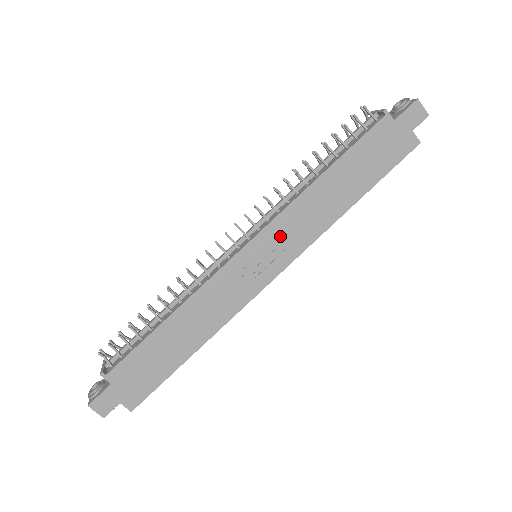
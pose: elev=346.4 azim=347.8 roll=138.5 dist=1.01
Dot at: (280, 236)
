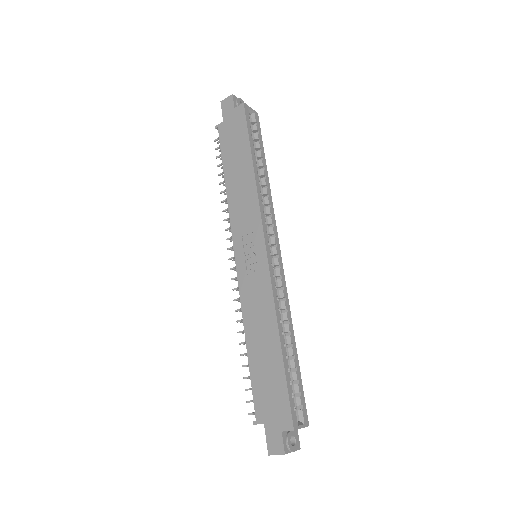
Dot at: (243, 231)
